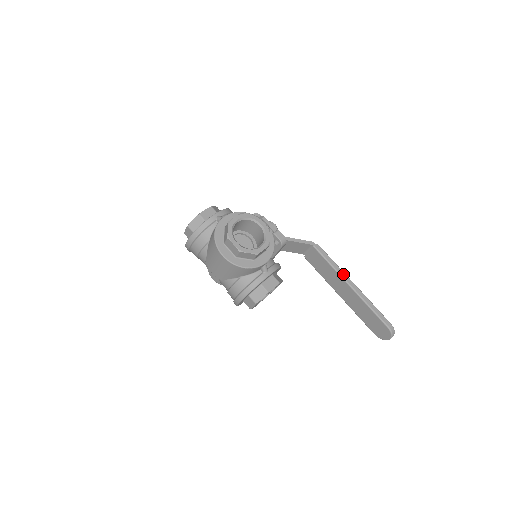
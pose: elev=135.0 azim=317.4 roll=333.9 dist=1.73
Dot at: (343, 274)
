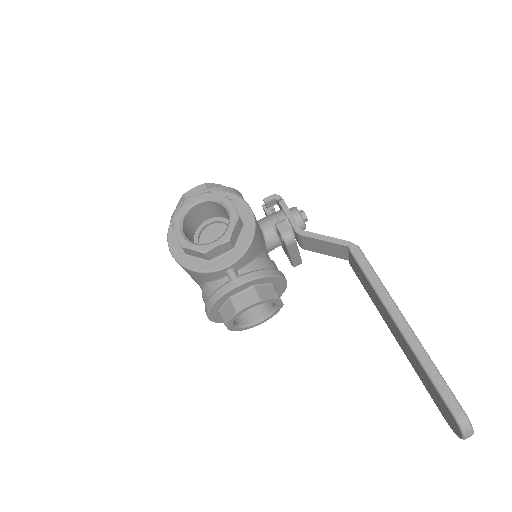
Dot at: (388, 301)
